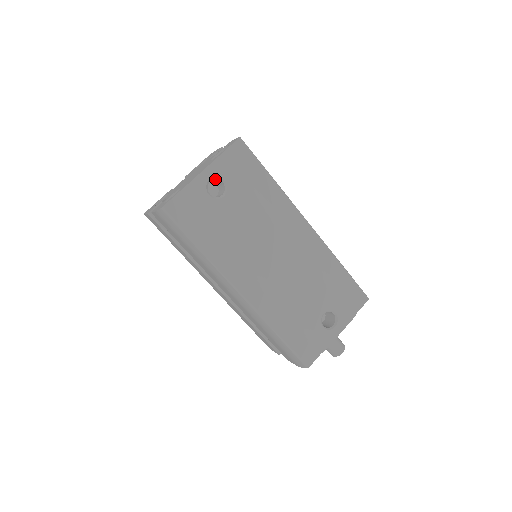
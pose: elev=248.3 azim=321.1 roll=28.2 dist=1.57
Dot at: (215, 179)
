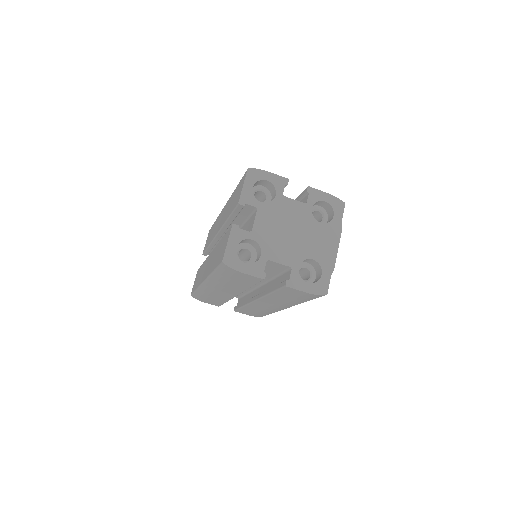
Dot at: occluded
